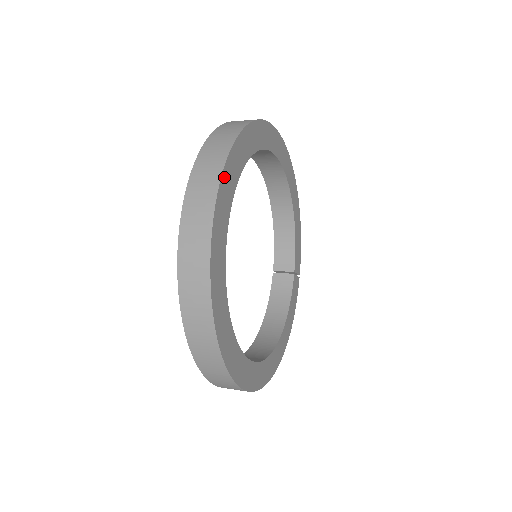
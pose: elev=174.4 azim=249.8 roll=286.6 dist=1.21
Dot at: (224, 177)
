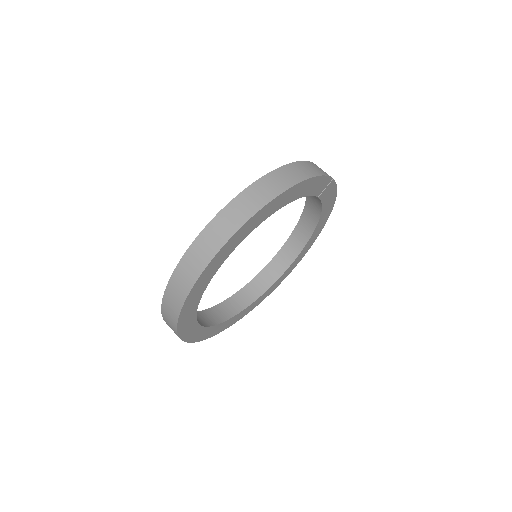
Dot at: (189, 339)
